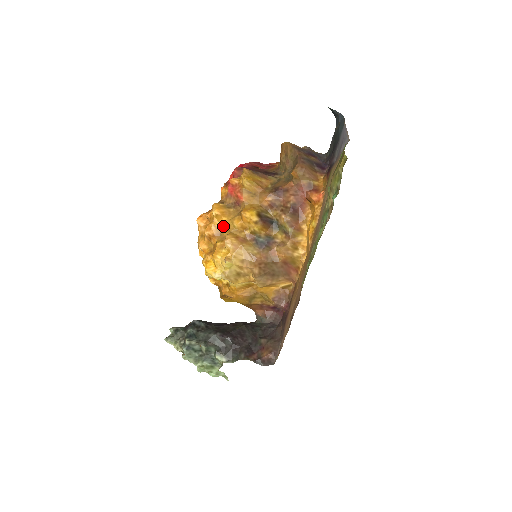
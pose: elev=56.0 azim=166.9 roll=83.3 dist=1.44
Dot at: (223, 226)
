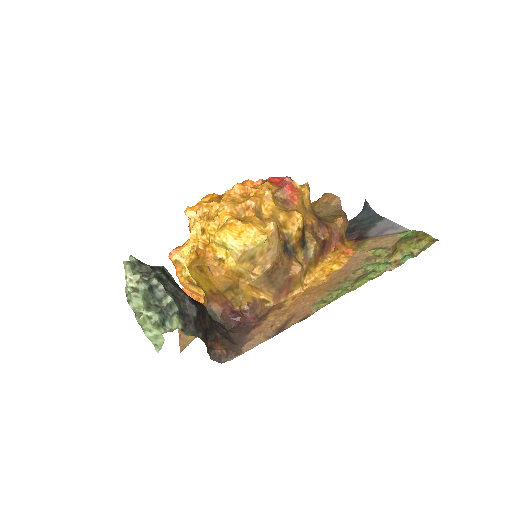
Dot at: (267, 209)
